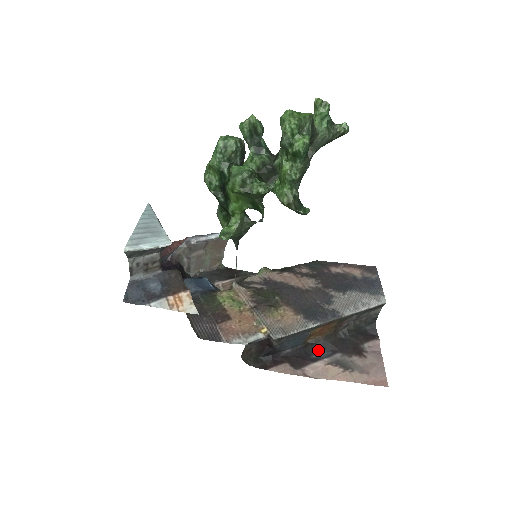
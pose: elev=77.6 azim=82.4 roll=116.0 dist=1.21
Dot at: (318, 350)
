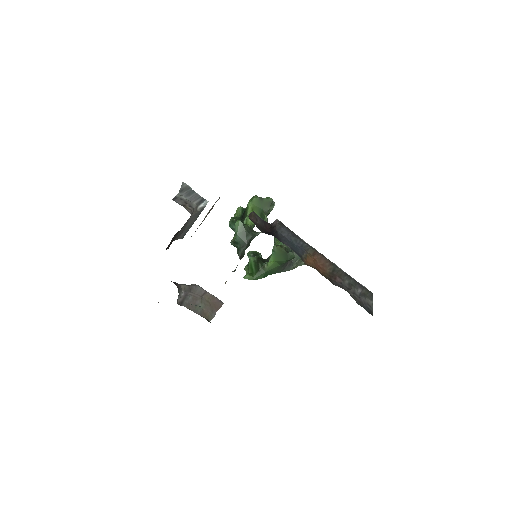
Dot at: occluded
